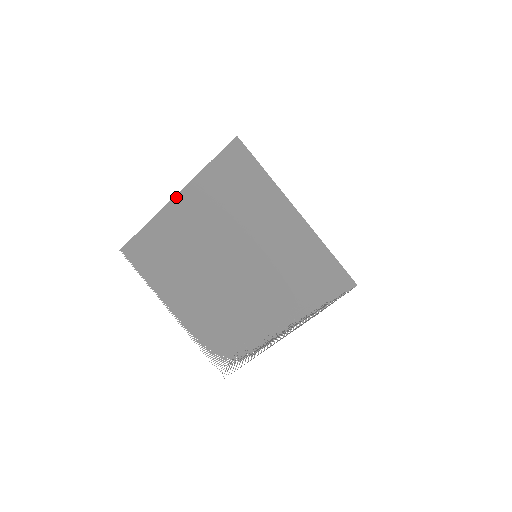
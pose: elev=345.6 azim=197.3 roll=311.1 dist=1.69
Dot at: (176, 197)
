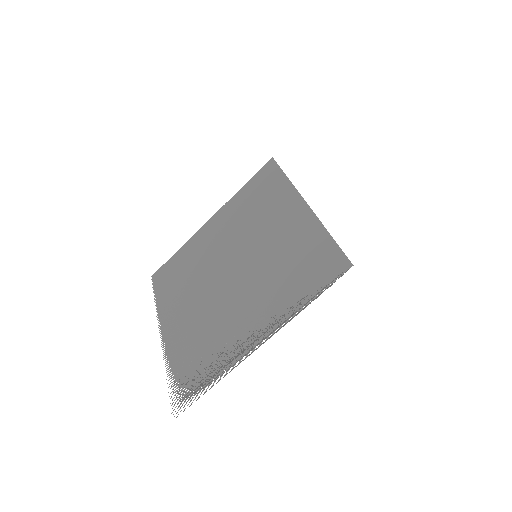
Dot at: (211, 219)
